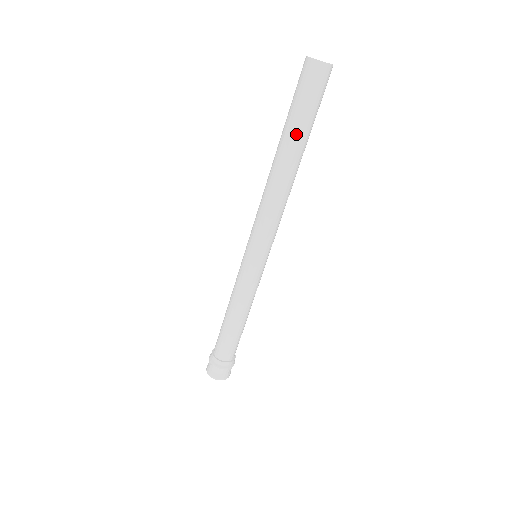
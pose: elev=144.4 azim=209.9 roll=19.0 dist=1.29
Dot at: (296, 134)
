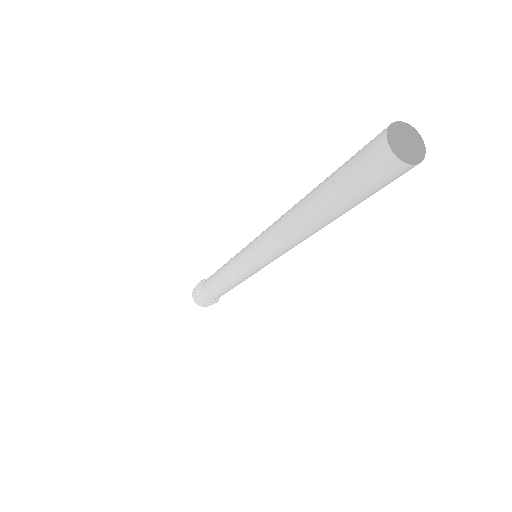
Dot at: (339, 212)
